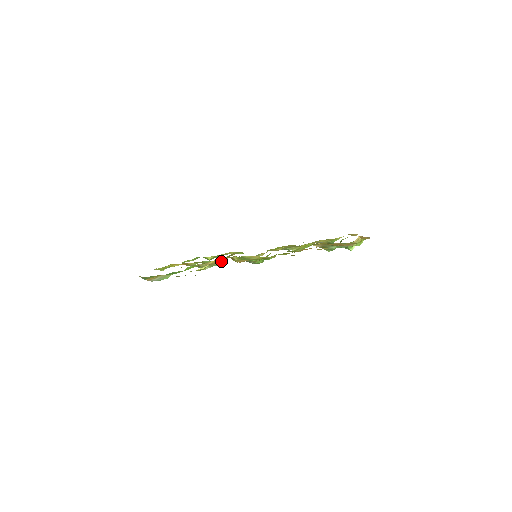
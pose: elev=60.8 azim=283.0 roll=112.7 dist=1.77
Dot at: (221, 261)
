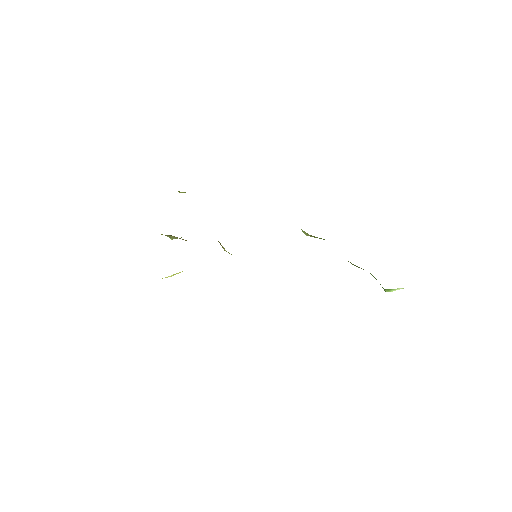
Dot at: occluded
